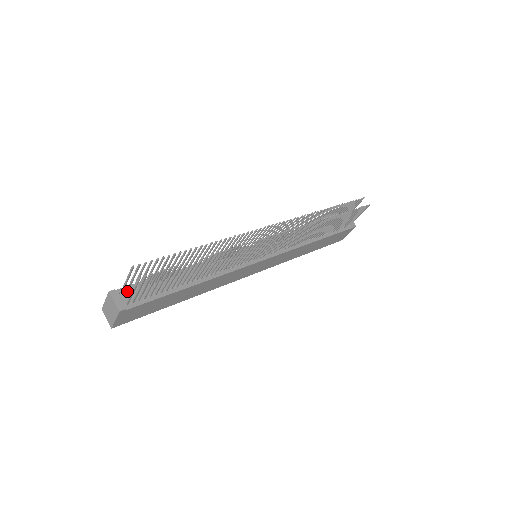
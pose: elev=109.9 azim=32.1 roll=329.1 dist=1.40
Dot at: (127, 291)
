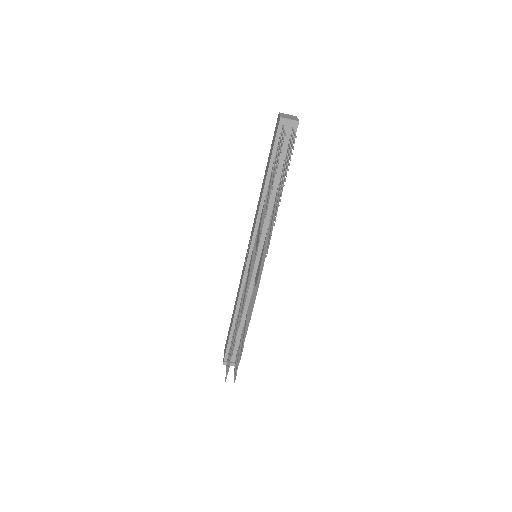
Dot at: occluded
